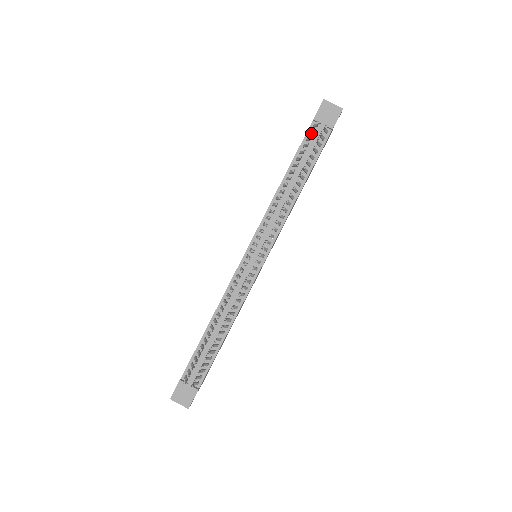
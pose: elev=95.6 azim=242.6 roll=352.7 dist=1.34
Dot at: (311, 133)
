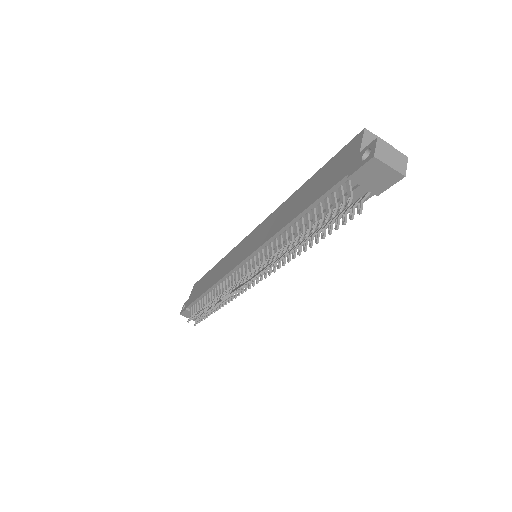
Dot at: (339, 195)
